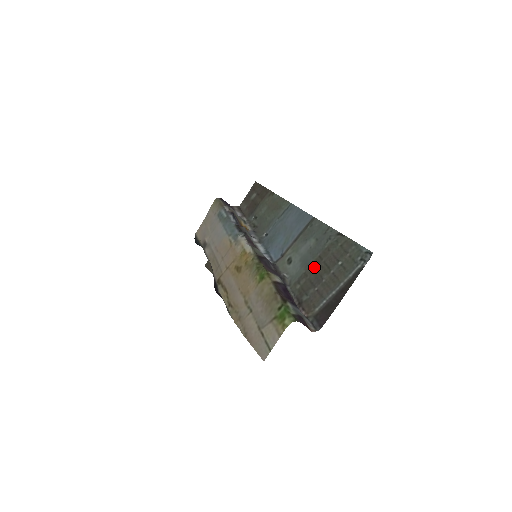
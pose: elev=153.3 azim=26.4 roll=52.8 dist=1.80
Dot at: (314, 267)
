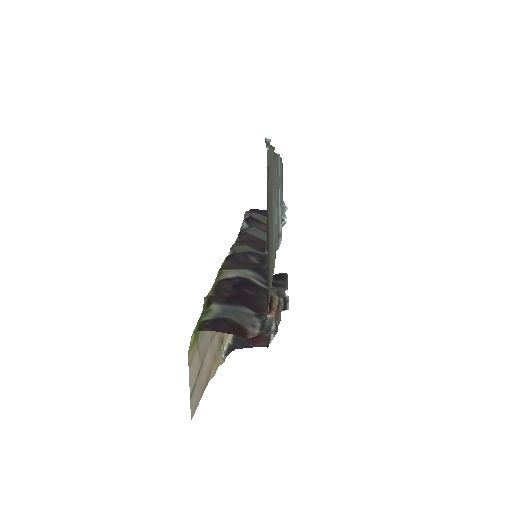
Dot at: (271, 226)
